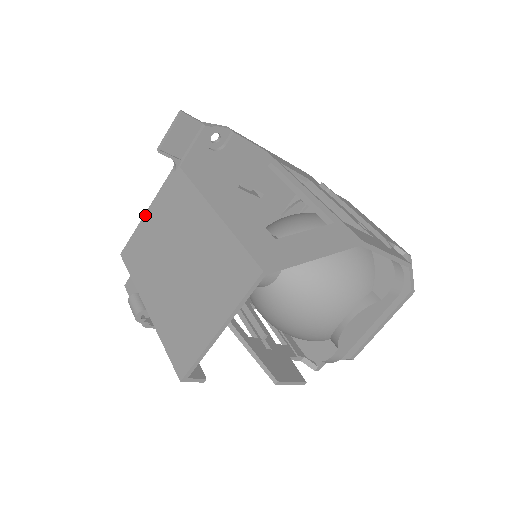
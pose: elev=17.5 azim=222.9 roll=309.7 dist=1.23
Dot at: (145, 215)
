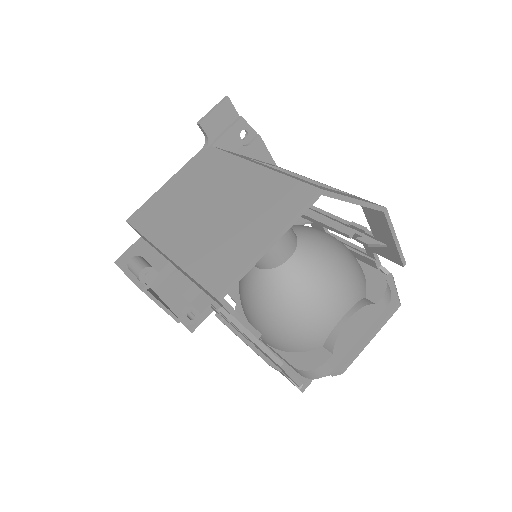
Dot at: (164, 185)
